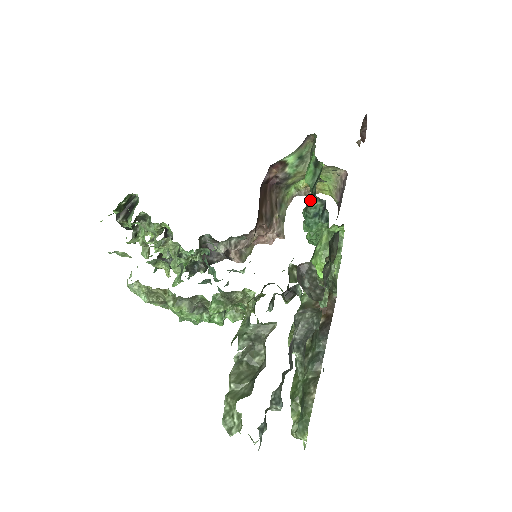
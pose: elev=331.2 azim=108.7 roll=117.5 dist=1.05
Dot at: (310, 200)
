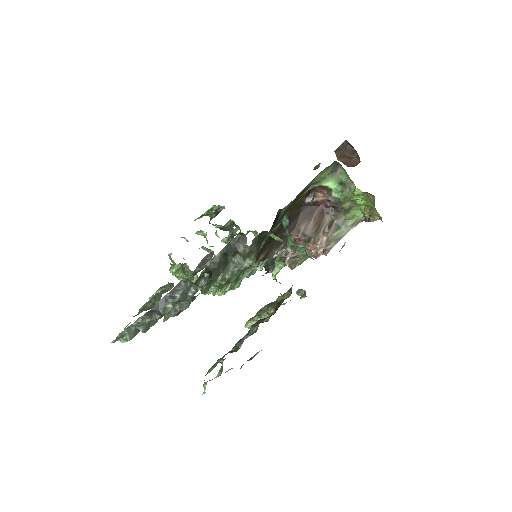
Dot at: occluded
